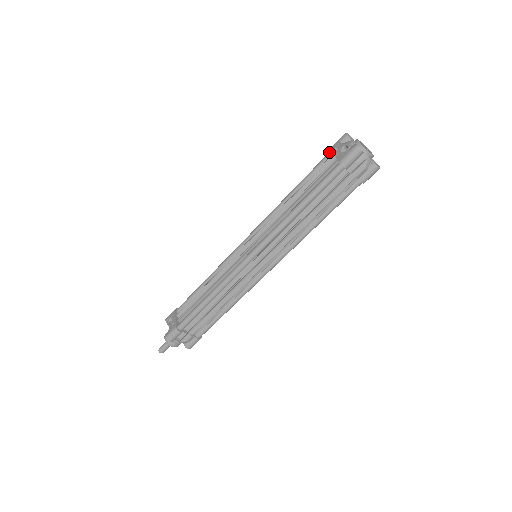
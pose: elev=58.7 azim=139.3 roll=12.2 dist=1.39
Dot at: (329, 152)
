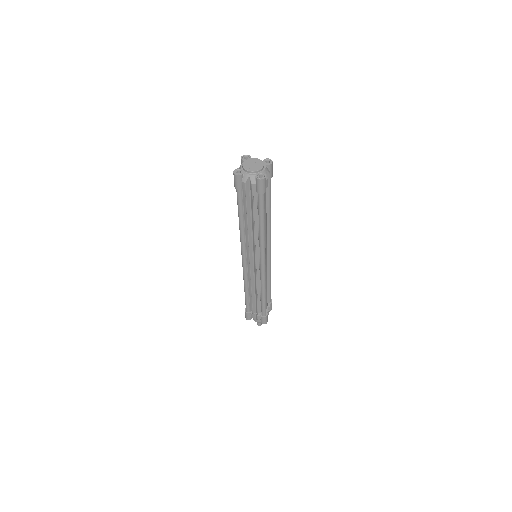
Dot at: occluded
